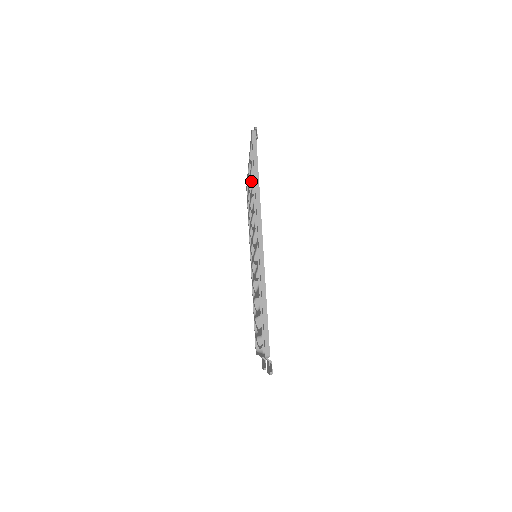
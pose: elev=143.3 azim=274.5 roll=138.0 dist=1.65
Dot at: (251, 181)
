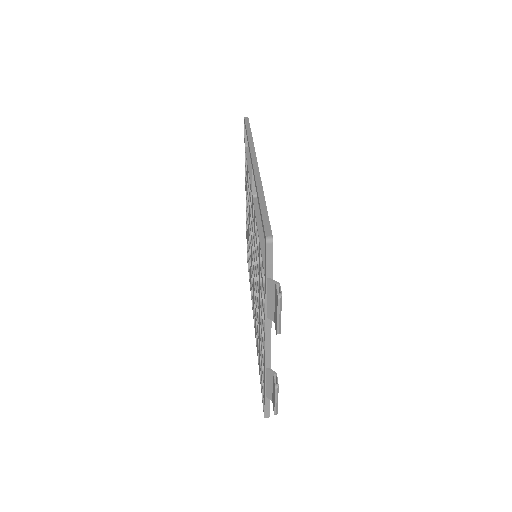
Dot at: (247, 188)
